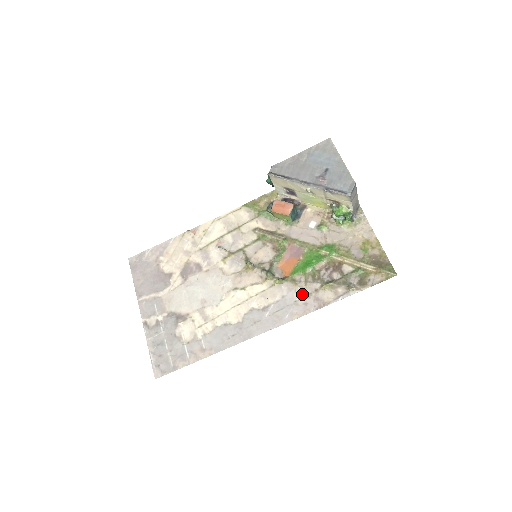
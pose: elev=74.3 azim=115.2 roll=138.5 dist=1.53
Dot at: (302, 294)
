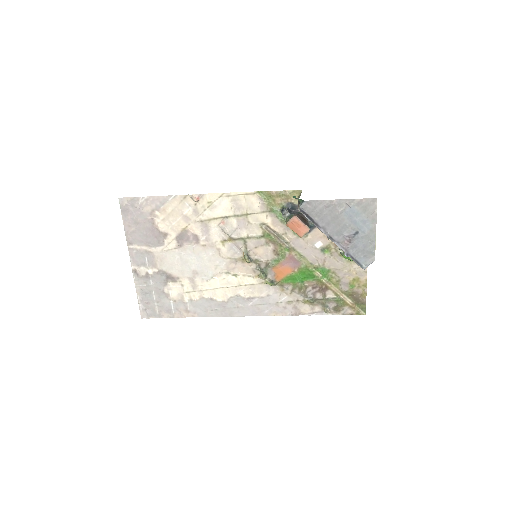
Dot at: (285, 299)
